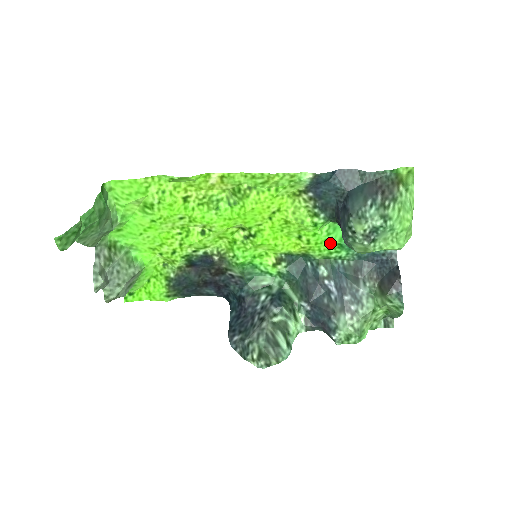
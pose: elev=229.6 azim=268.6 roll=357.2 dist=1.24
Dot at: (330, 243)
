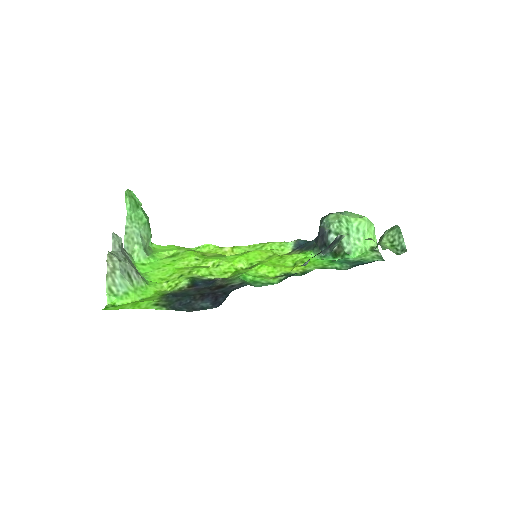
Dot at: (322, 262)
